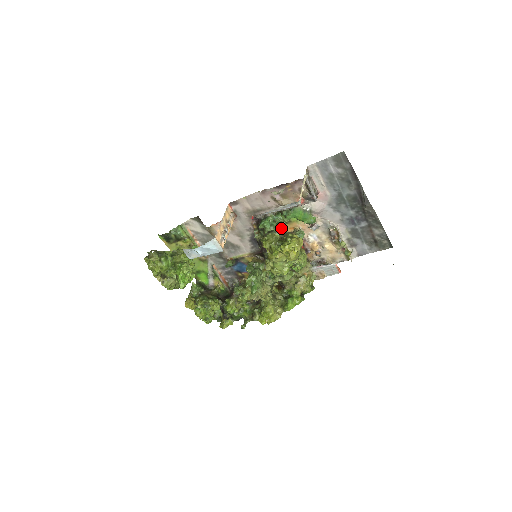
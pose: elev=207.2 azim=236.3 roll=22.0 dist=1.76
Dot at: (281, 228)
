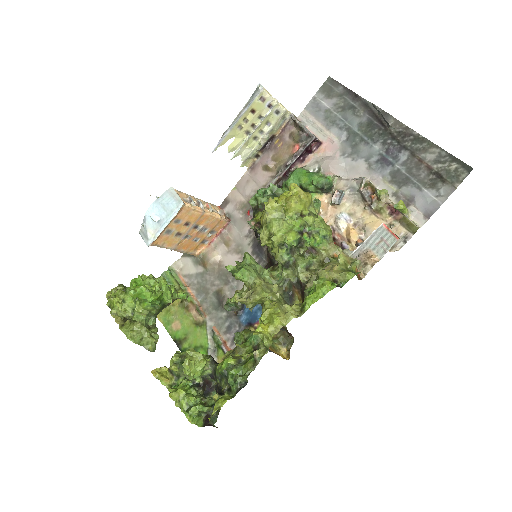
Dot at: occluded
